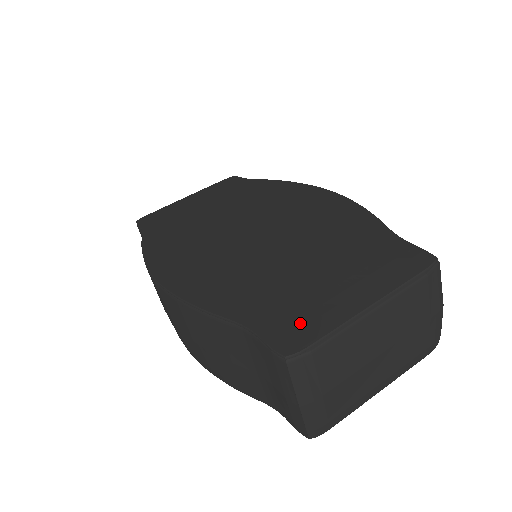
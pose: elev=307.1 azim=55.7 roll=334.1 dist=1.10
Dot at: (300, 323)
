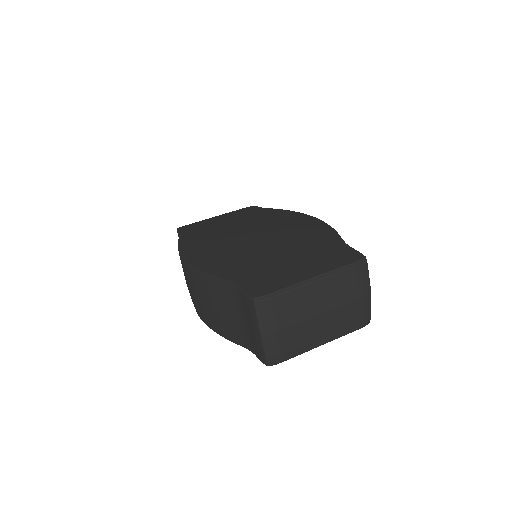
Dot at: (268, 283)
